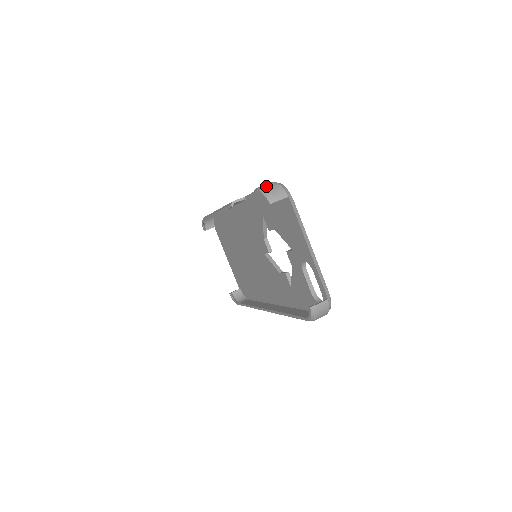
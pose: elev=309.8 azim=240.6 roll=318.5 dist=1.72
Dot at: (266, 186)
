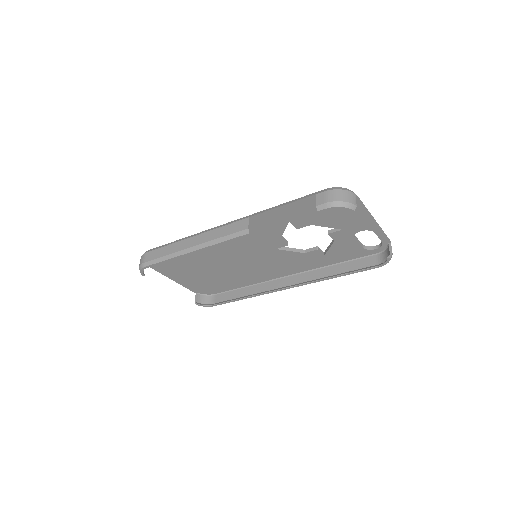
Dot at: (336, 199)
